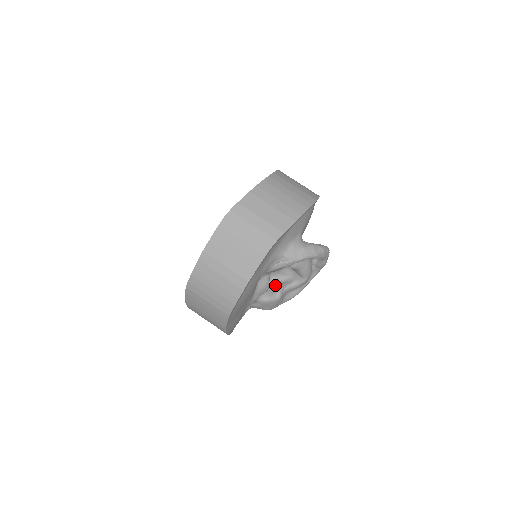
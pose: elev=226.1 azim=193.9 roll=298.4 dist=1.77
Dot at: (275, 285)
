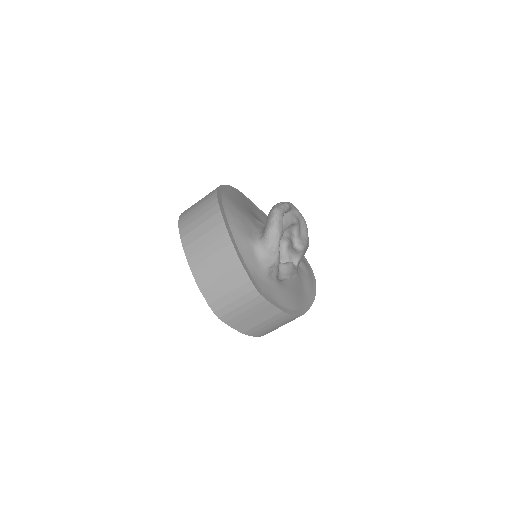
Dot at: (289, 242)
